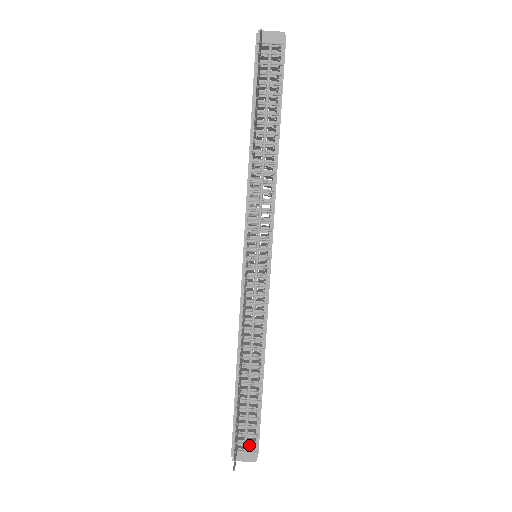
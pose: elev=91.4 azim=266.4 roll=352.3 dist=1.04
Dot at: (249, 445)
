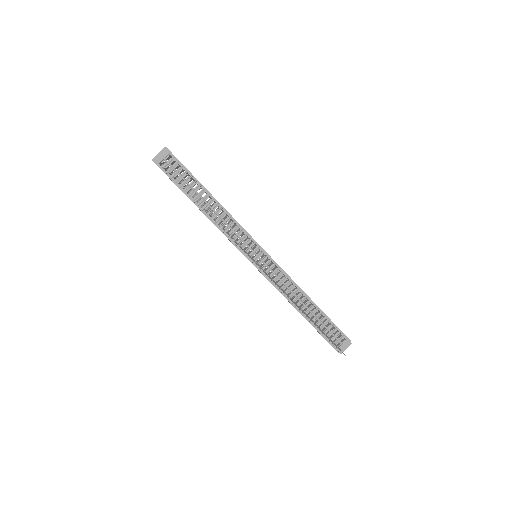
Dot at: (341, 340)
